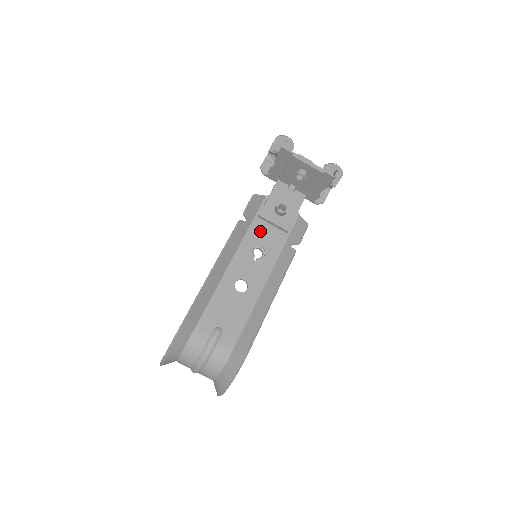
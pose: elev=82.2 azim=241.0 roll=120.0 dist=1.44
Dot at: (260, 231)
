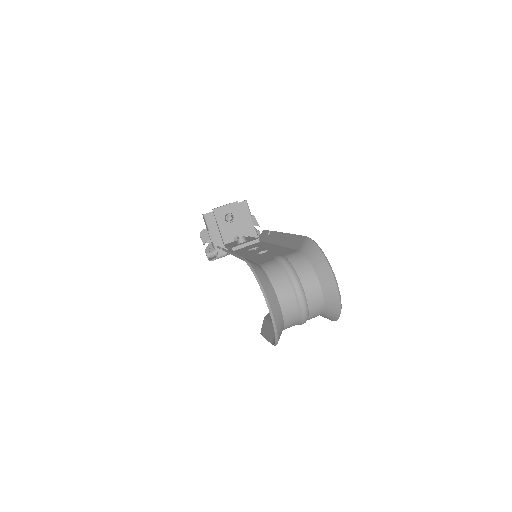
Dot at: (242, 250)
